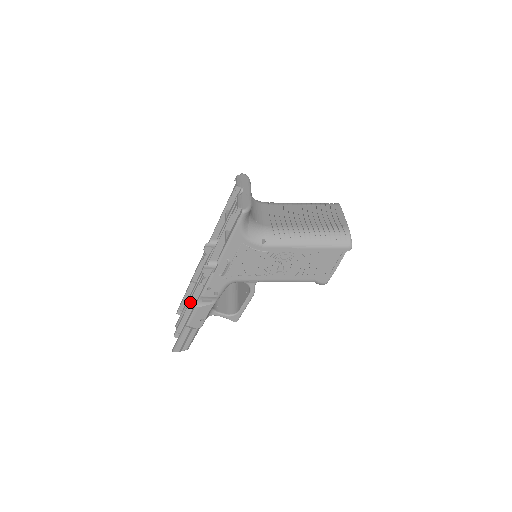
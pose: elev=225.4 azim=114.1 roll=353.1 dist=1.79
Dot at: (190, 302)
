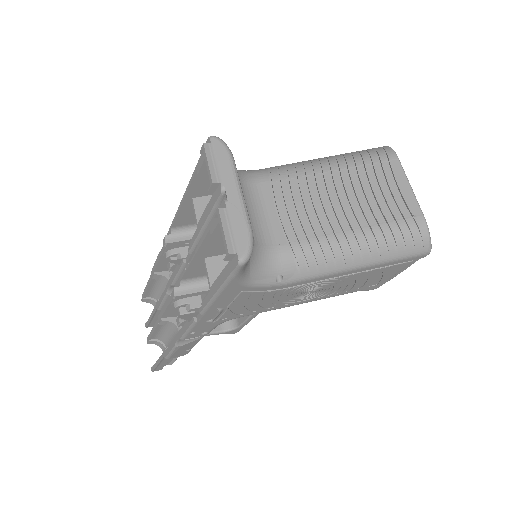
Dot at: (161, 317)
